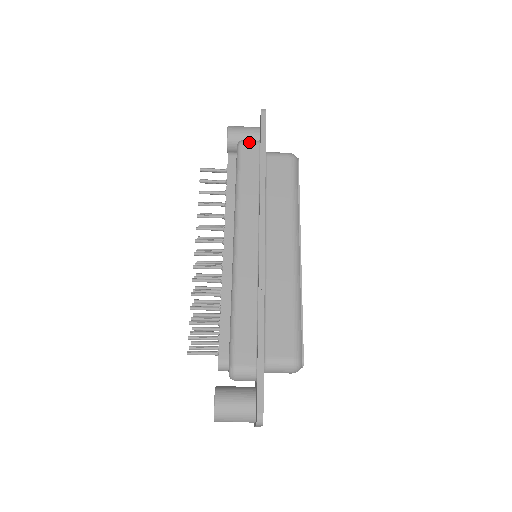
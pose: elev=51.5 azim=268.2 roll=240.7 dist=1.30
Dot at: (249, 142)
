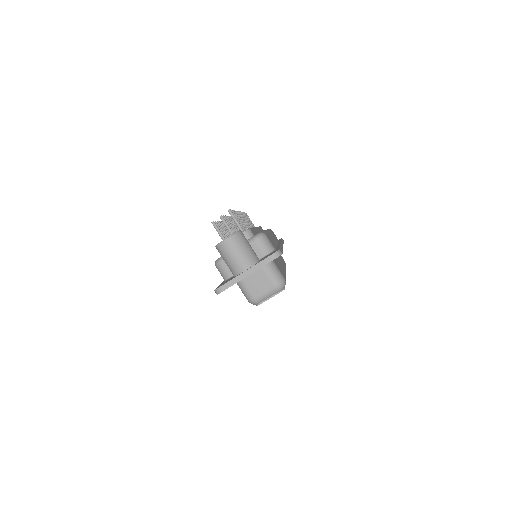
Dot at: occluded
